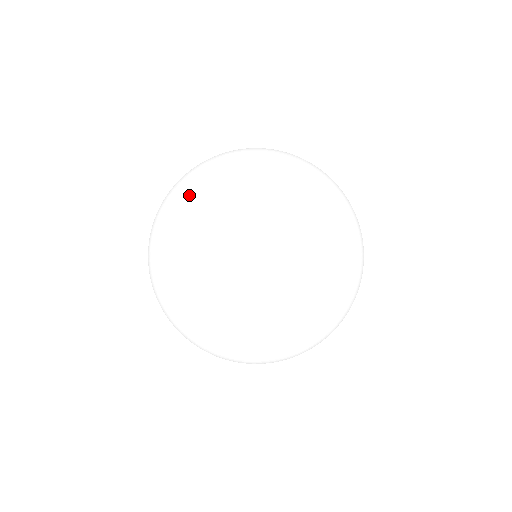
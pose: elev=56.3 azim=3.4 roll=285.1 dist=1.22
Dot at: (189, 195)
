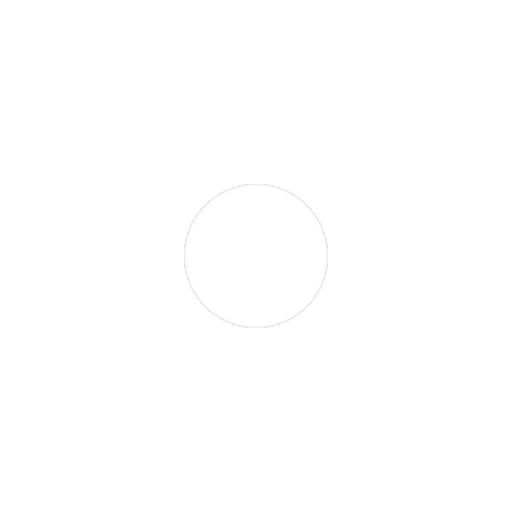
Dot at: (202, 246)
